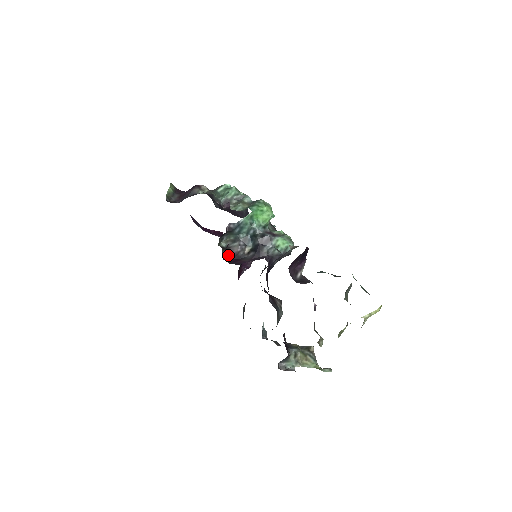
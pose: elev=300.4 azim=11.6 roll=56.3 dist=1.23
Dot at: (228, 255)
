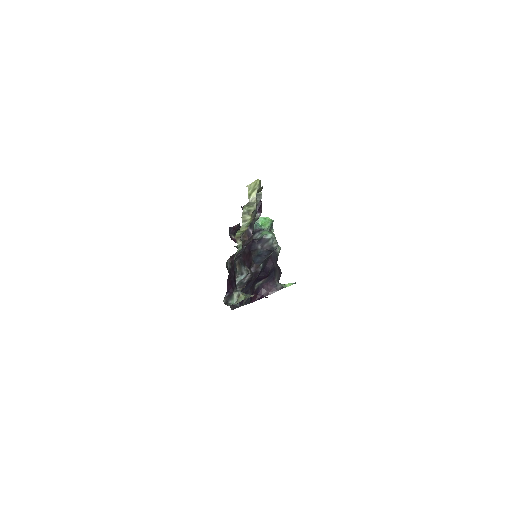
Dot at: (235, 239)
